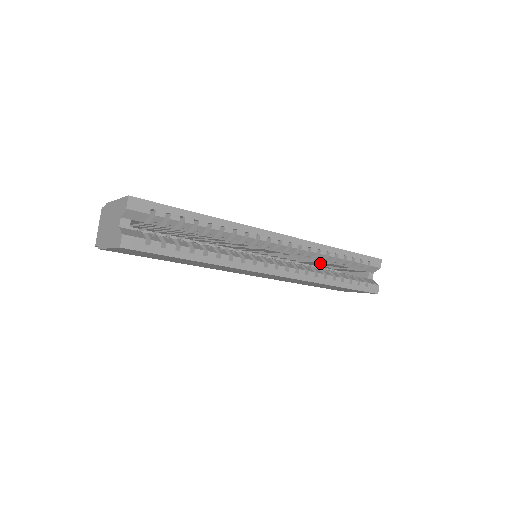
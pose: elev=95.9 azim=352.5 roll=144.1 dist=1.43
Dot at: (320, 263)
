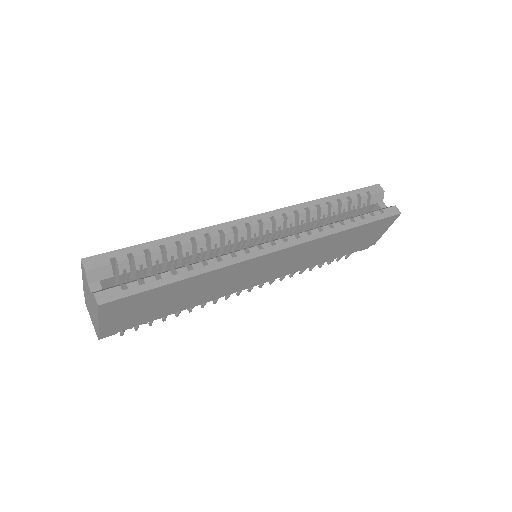
Dot at: occluded
